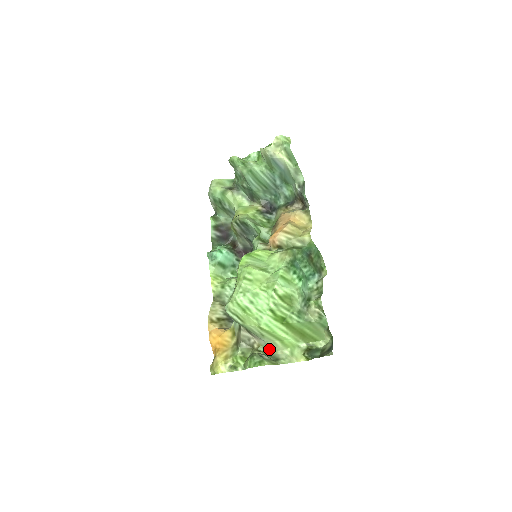
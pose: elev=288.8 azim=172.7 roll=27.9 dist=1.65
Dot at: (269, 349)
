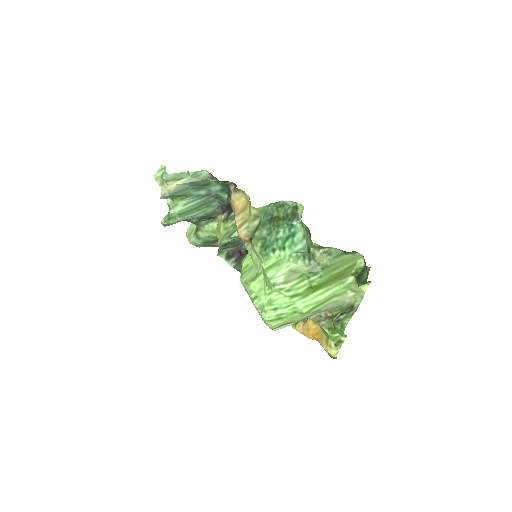
Dot at: (339, 307)
